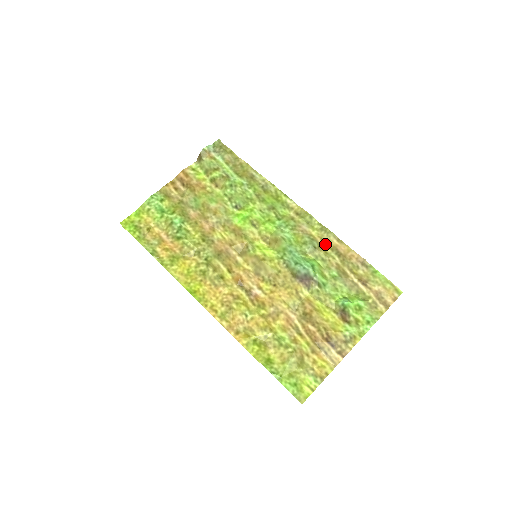
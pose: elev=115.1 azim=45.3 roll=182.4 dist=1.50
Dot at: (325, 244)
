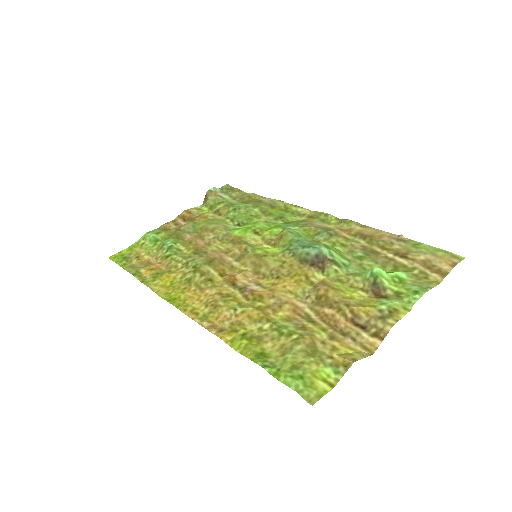
Dot at: (345, 233)
